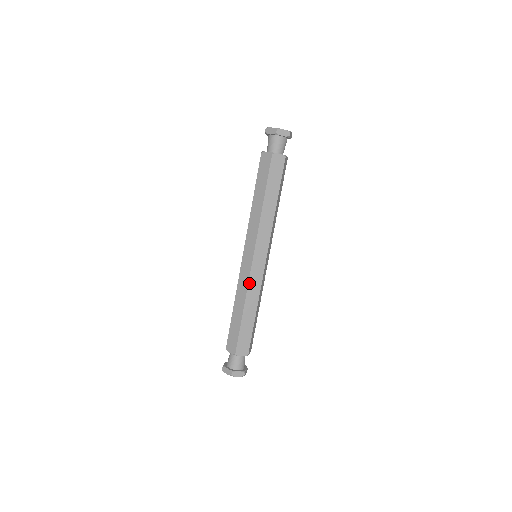
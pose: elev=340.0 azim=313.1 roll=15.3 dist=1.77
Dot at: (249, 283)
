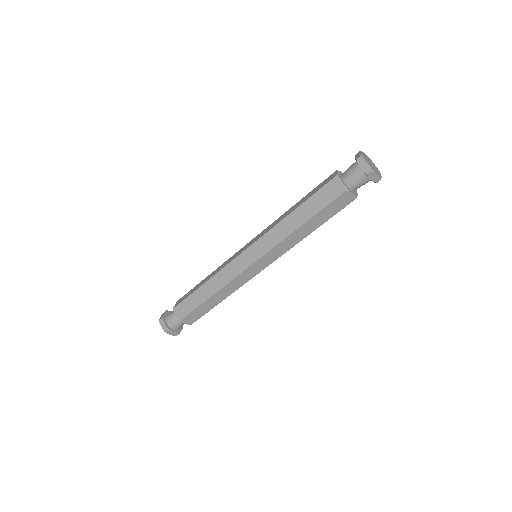
Dot at: (233, 280)
